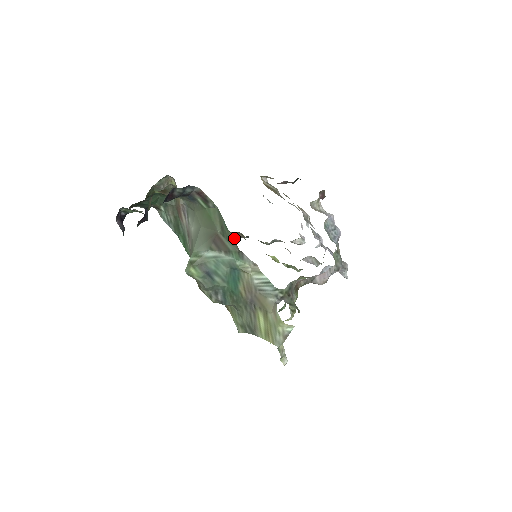
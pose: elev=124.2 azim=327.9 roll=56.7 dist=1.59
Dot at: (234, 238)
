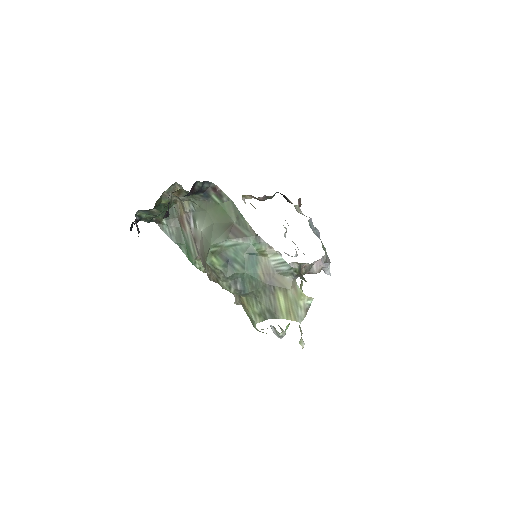
Dot at: occluded
